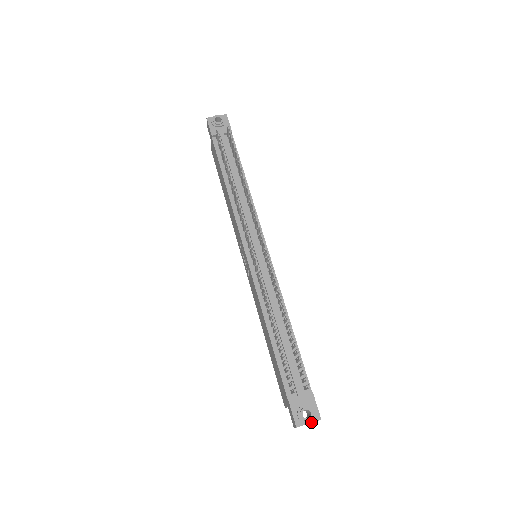
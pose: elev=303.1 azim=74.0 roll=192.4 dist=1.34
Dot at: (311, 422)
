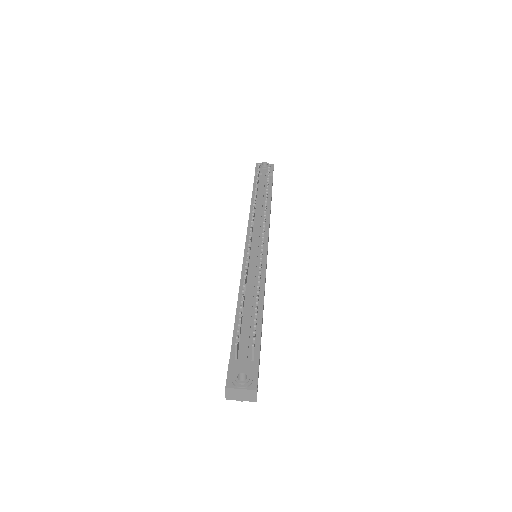
Dot at: (244, 388)
